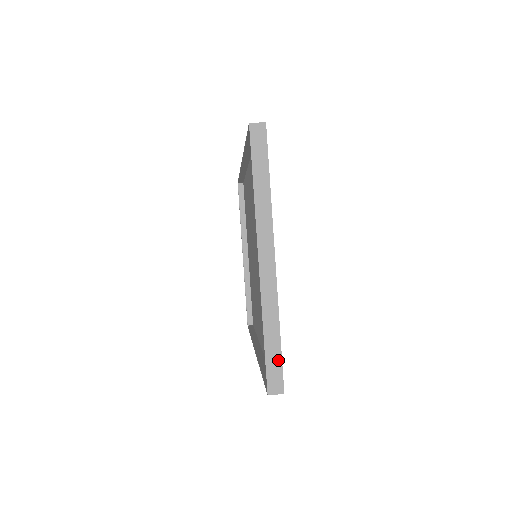
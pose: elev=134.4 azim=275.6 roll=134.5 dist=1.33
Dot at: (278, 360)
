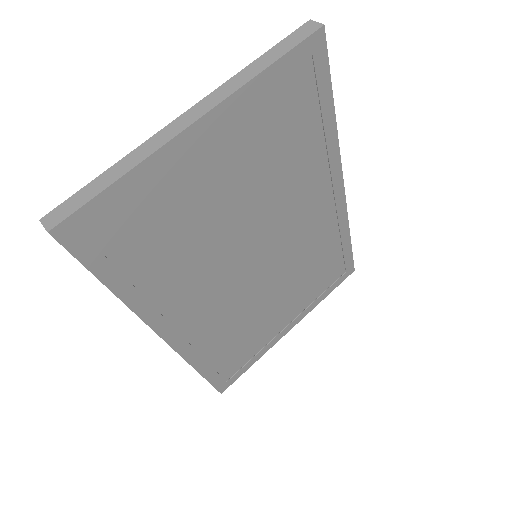
Dot at: (86, 199)
